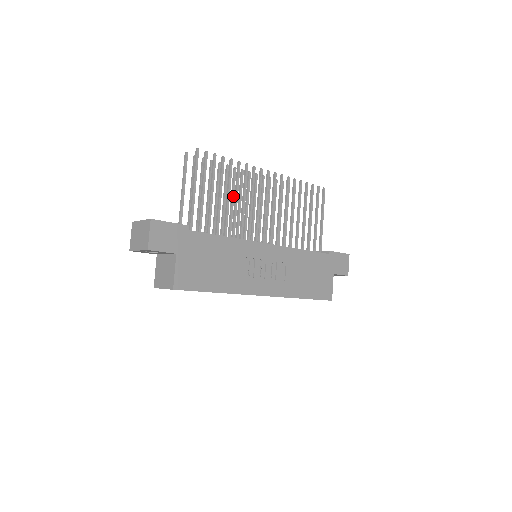
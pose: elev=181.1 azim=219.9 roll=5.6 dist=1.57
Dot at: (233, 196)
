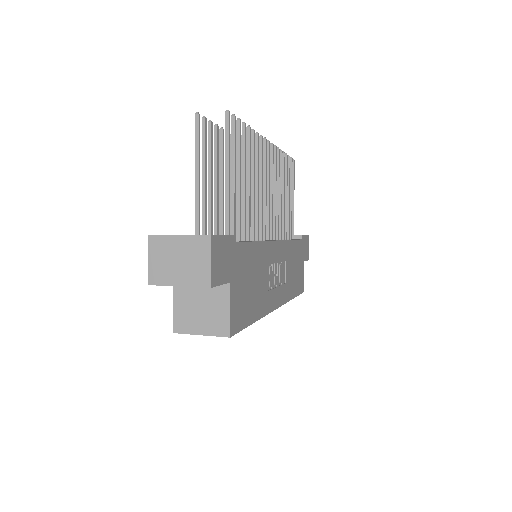
Dot at: occluded
